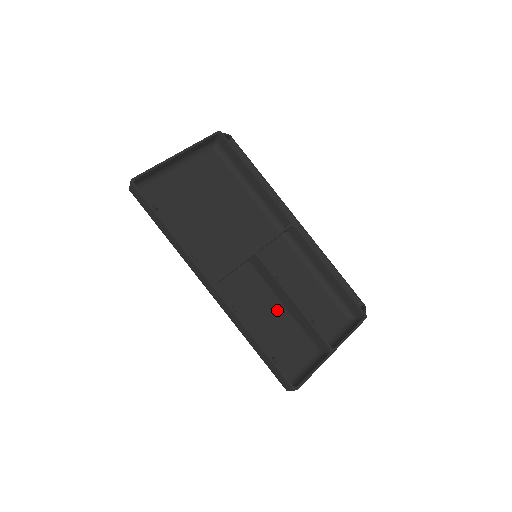
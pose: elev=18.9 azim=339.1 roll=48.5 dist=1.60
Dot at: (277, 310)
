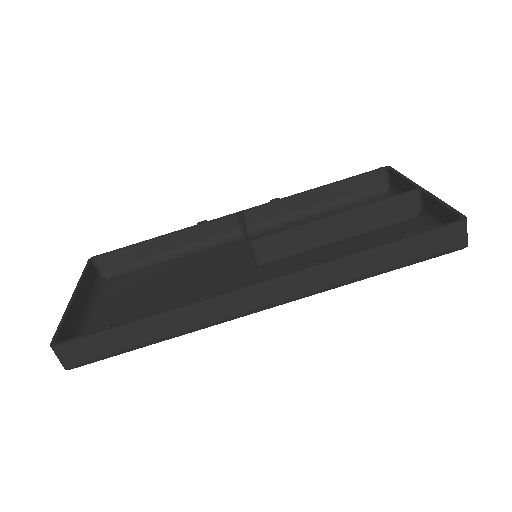
Dot at: (340, 248)
